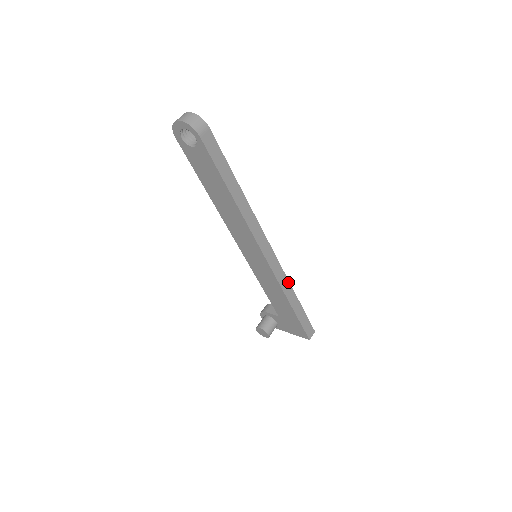
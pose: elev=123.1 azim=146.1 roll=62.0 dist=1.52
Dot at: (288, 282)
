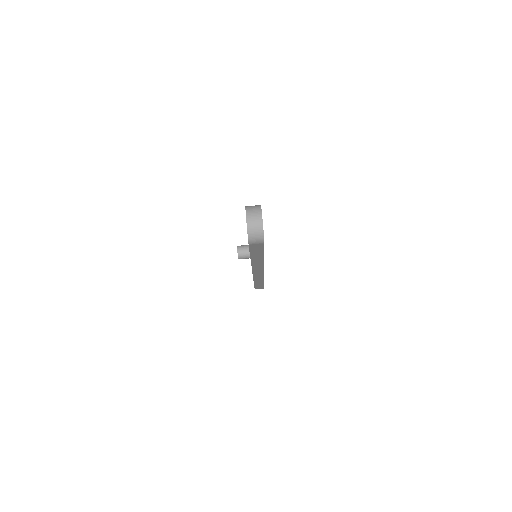
Dot at: (263, 279)
